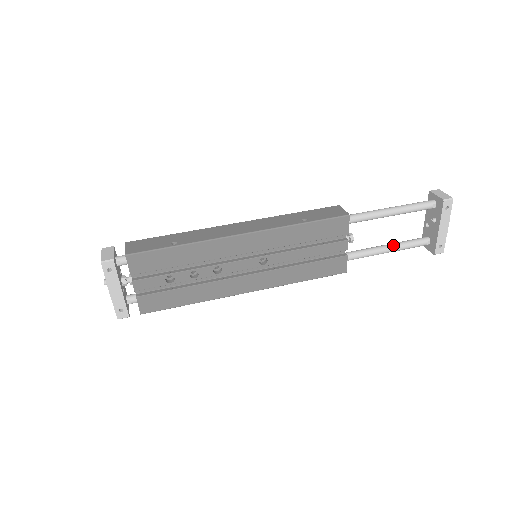
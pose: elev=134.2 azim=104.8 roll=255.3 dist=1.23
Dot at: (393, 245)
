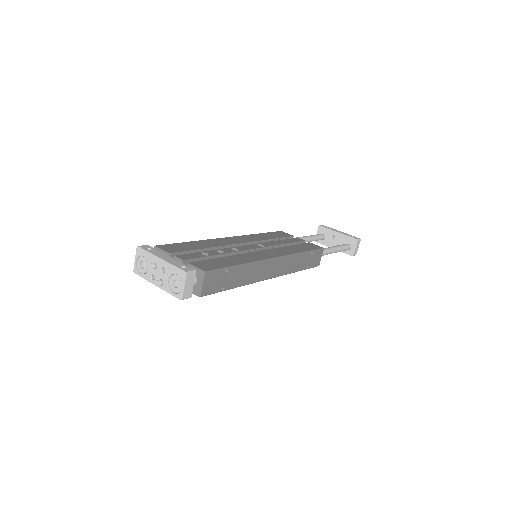
Dot at: occluded
